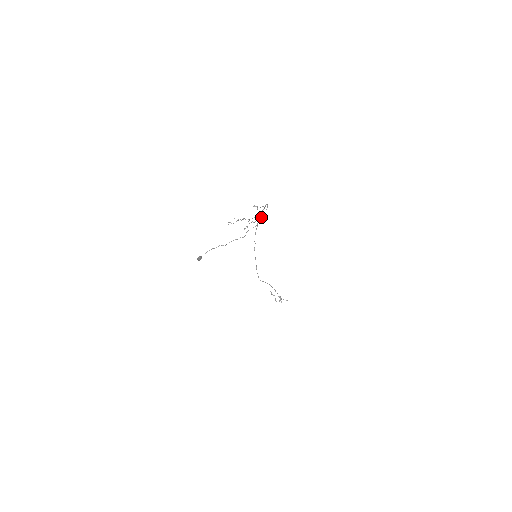
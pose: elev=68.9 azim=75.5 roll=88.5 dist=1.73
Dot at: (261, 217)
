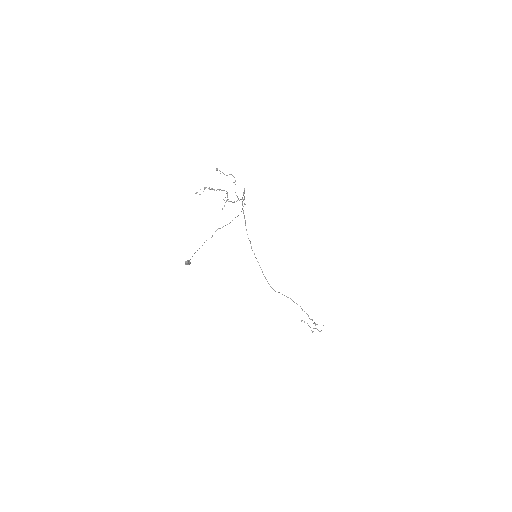
Dot at: (240, 199)
